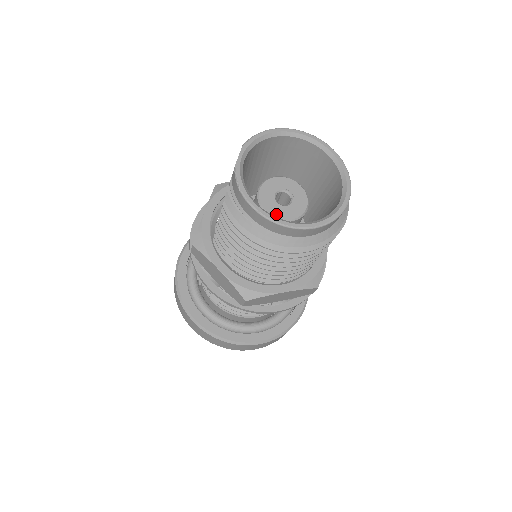
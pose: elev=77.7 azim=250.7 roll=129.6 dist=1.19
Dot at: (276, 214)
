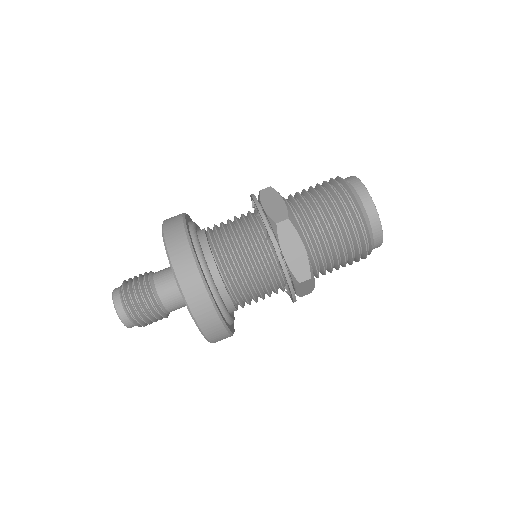
Dot at: occluded
